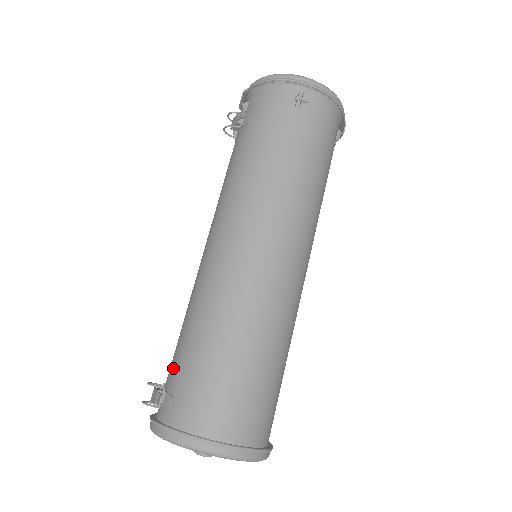
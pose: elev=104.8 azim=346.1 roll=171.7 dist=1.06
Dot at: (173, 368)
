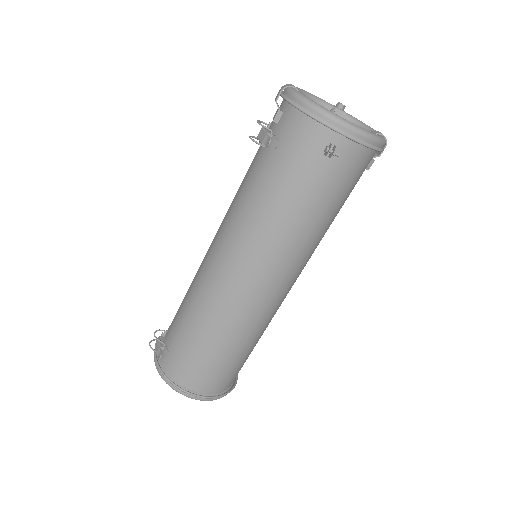
Dot at: (173, 331)
